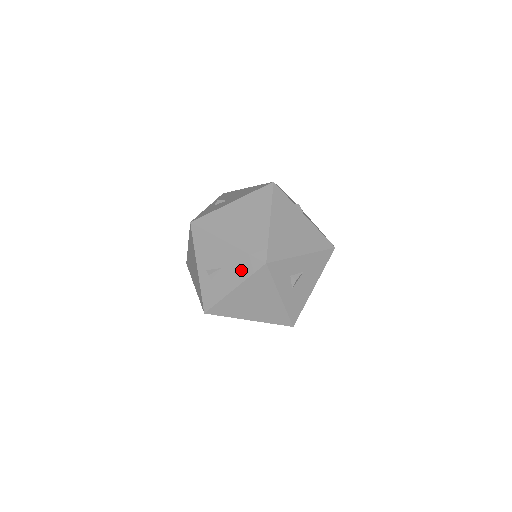
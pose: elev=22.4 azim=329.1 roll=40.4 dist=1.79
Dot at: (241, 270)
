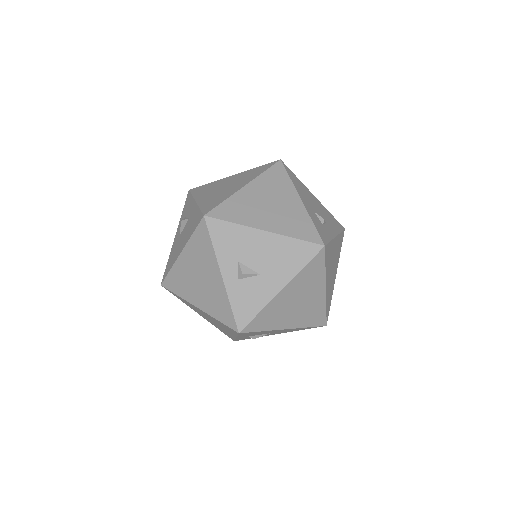
Dot at: occluded
